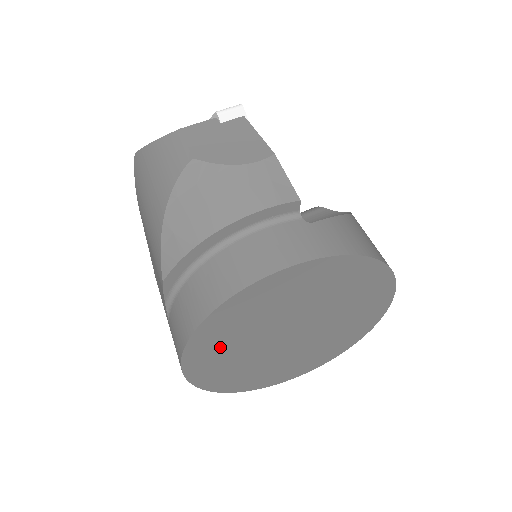
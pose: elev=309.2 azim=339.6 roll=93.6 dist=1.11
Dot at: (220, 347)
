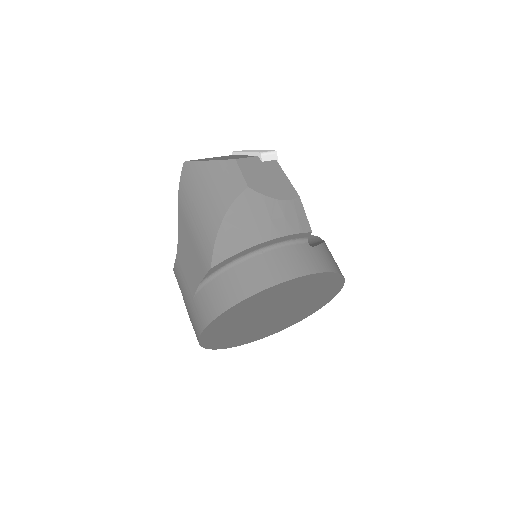
Dot at: (234, 318)
